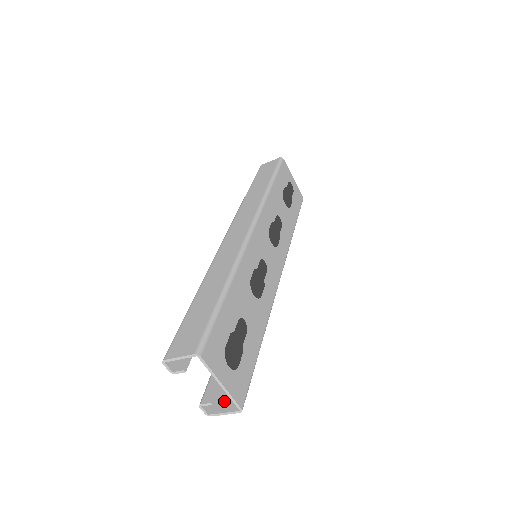
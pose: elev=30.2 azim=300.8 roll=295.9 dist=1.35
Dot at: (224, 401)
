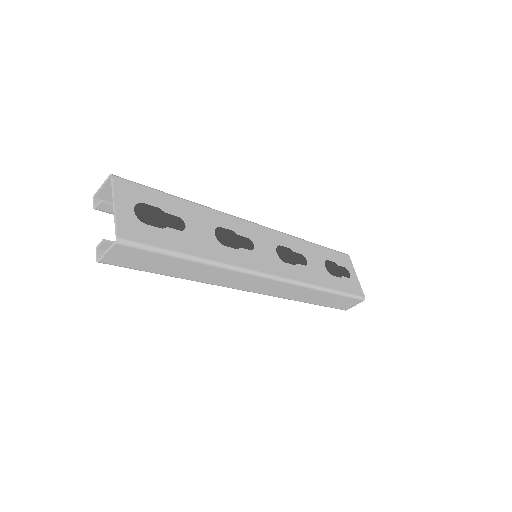
Dot at: (118, 255)
